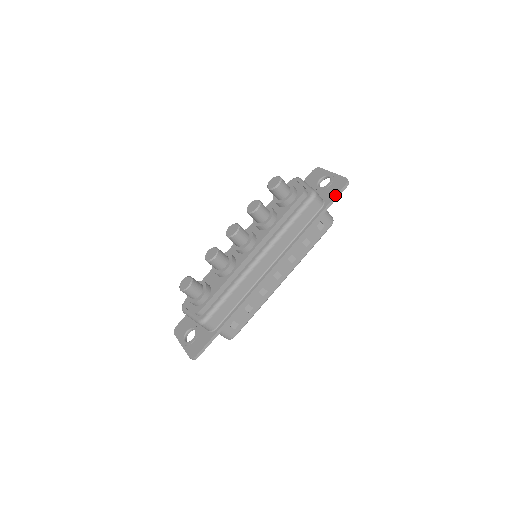
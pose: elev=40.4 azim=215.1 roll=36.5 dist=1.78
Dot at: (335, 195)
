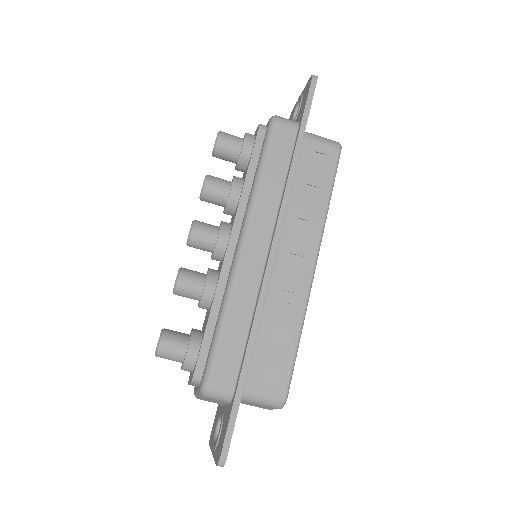
Dot at: (305, 101)
